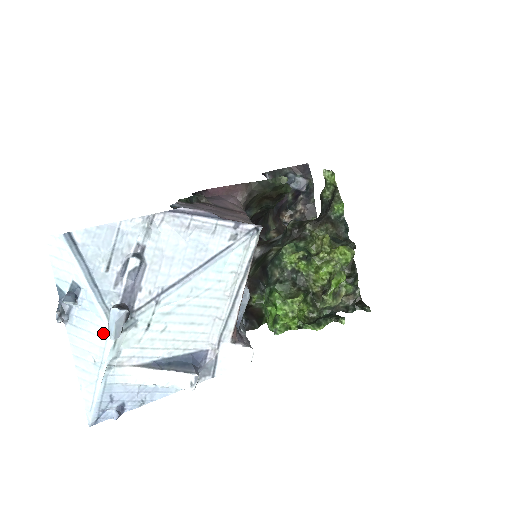
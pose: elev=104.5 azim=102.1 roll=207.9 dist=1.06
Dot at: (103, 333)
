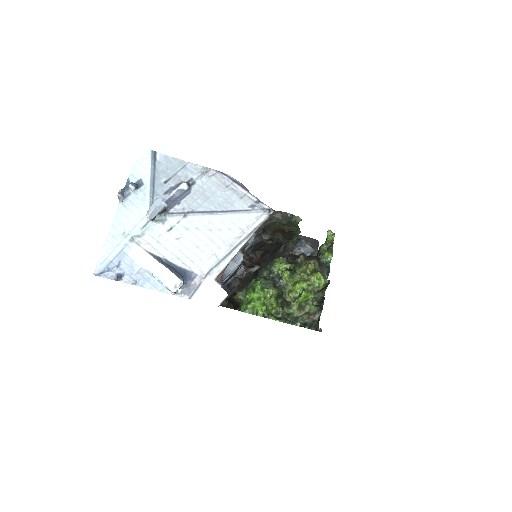
Dot at: (141, 216)
